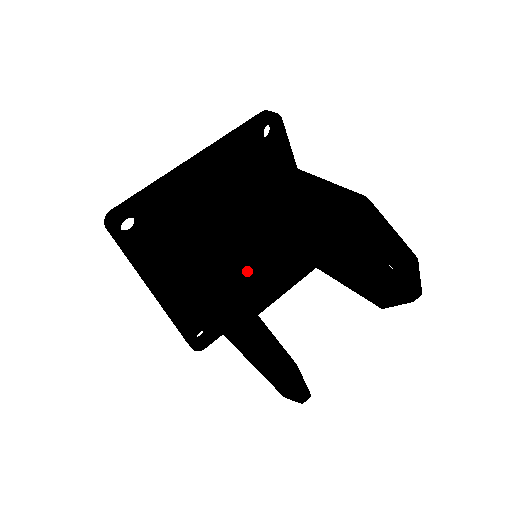
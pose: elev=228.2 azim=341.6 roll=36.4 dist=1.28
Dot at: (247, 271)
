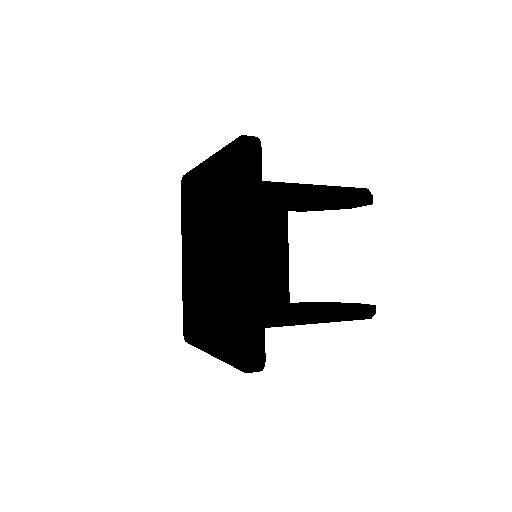
Dot at: occluded
